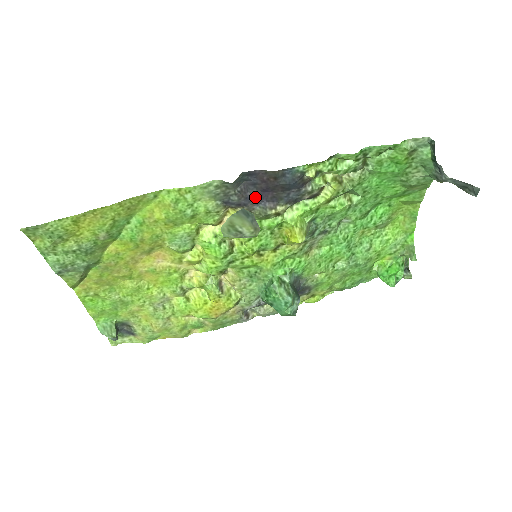
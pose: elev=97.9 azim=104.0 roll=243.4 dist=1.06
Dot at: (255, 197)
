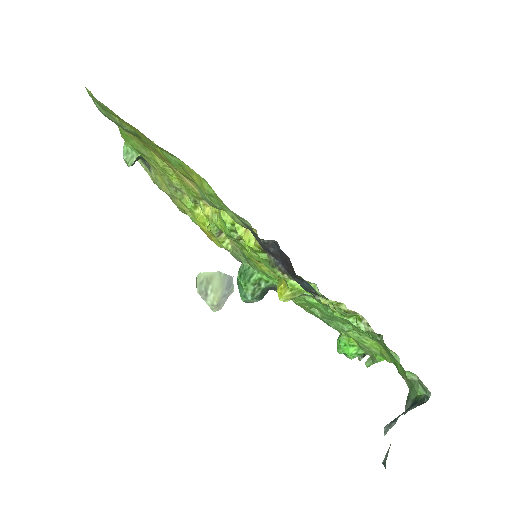
Dot at: (275, 254)
